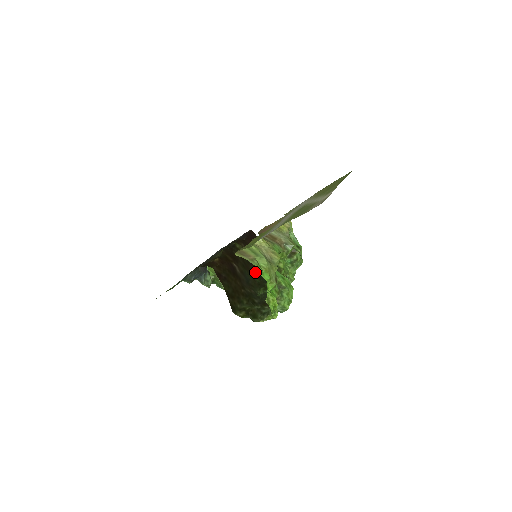
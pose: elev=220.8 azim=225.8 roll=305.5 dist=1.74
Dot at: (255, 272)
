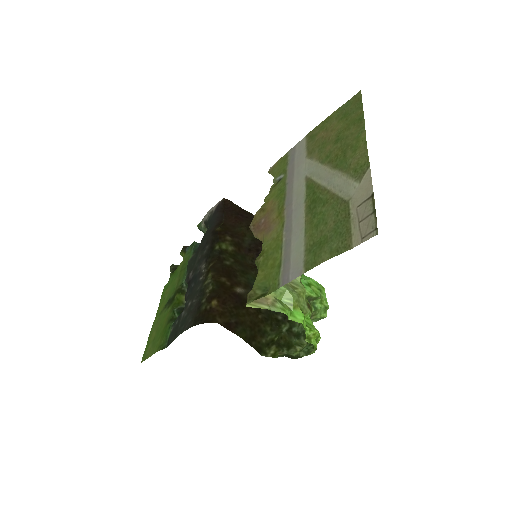
Dot at: occluded
